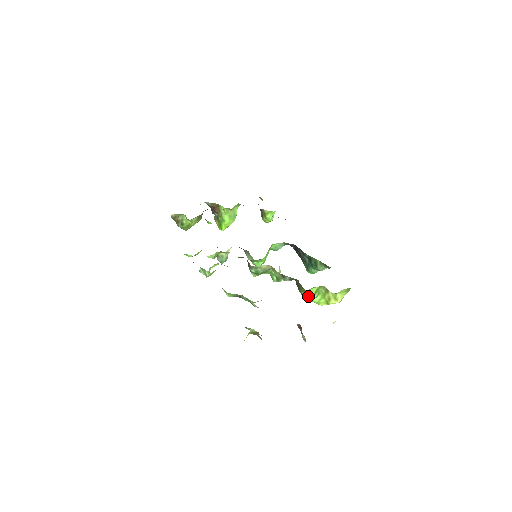
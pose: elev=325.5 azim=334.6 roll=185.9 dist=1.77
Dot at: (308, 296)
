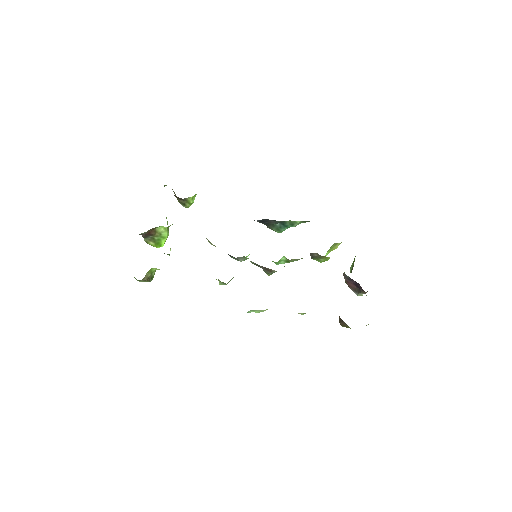
Dot at: (327, 259)
